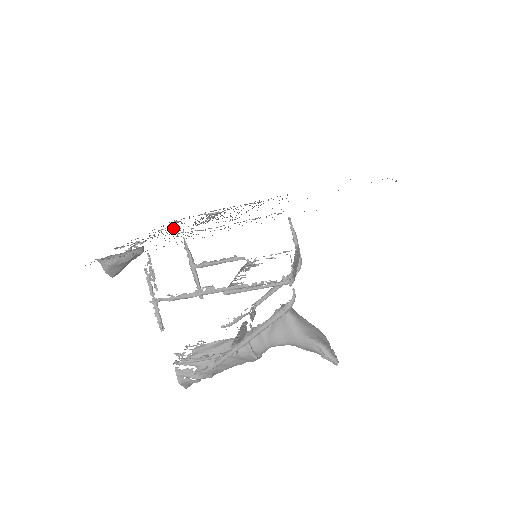
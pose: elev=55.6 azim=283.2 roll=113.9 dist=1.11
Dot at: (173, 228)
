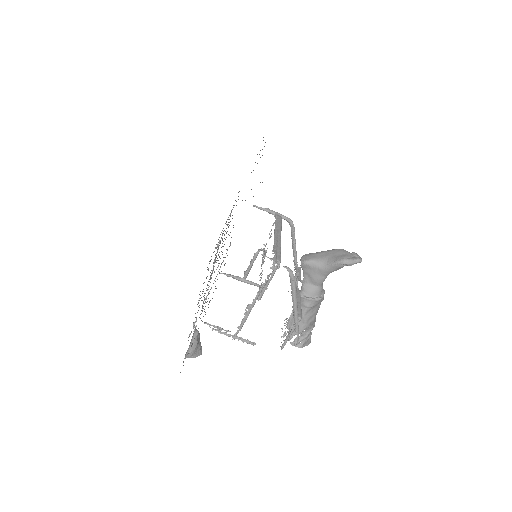
Dot at: occluded
